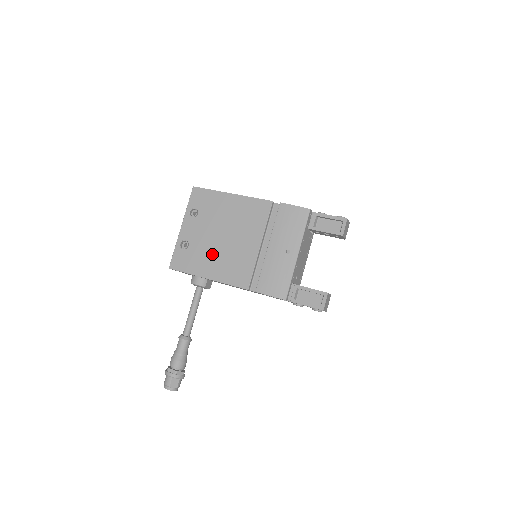
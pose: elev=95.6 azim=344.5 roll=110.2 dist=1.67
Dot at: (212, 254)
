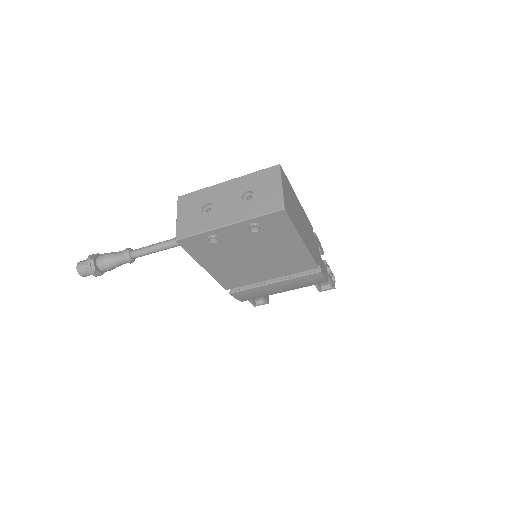
Dot at: (229, 260)
